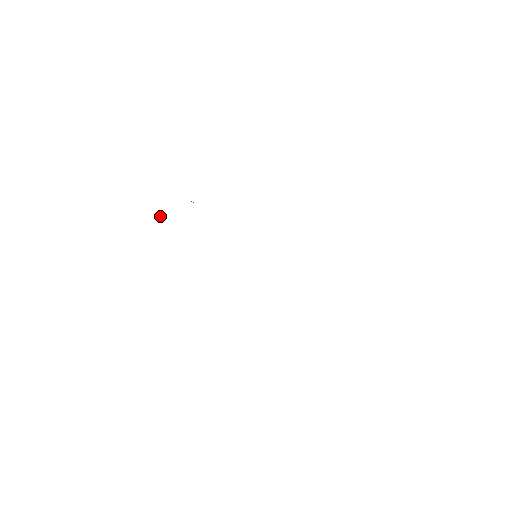
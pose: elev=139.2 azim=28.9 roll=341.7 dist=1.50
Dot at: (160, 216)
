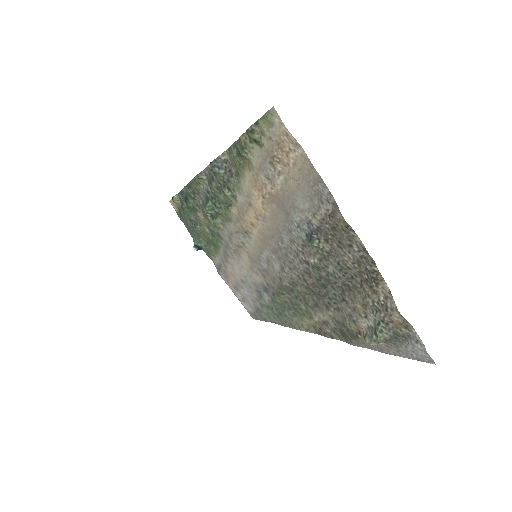
Dot at: (177, 196)
